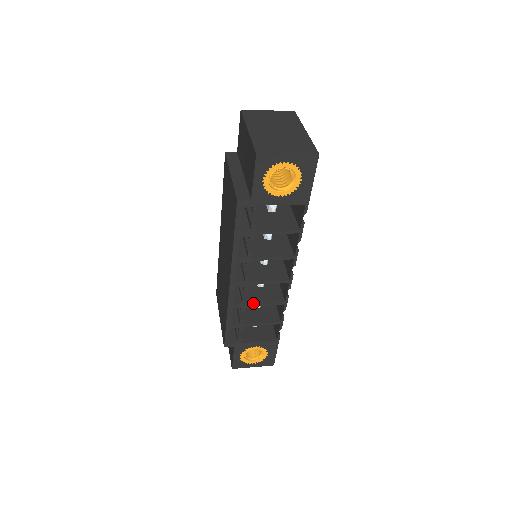
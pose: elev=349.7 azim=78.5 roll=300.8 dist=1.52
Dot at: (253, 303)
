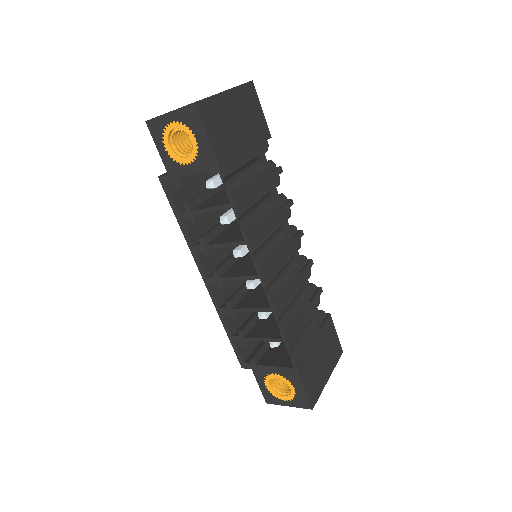
Dot at: (239, 308)
